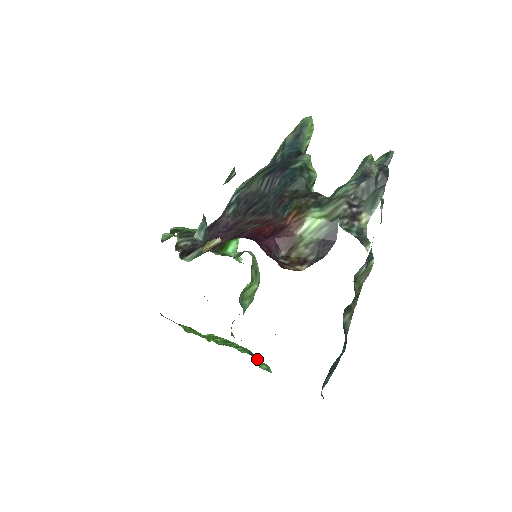
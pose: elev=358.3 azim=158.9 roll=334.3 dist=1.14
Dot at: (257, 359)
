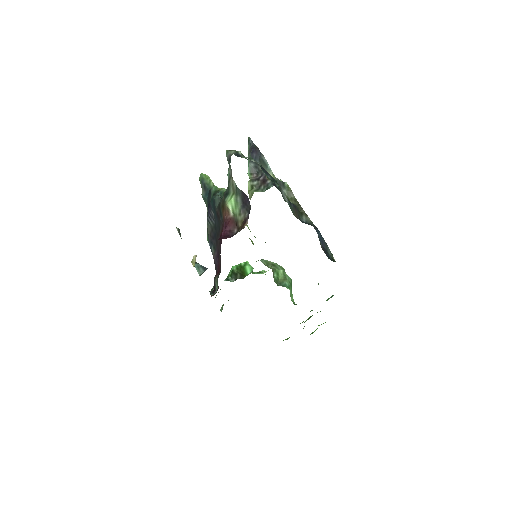
Dot at: occluded
